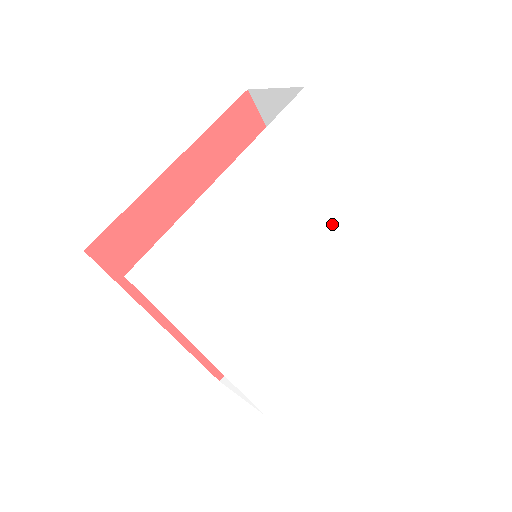
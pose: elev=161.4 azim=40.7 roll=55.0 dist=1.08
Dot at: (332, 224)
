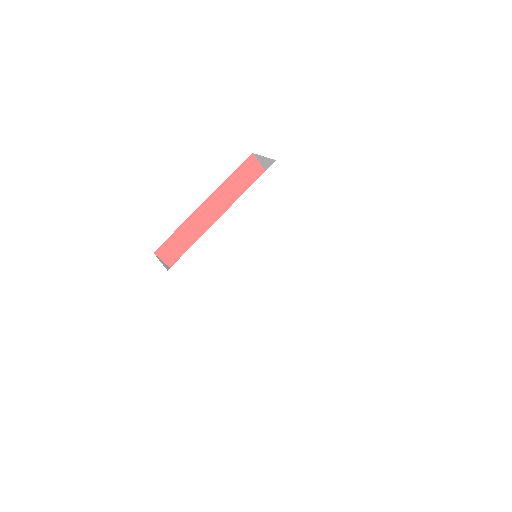
Dot at: (305, 238)
